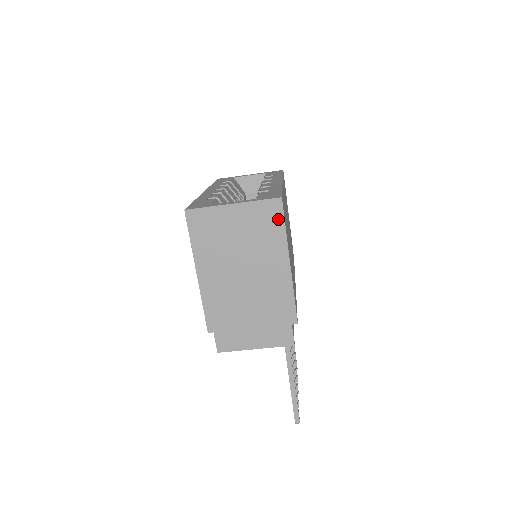
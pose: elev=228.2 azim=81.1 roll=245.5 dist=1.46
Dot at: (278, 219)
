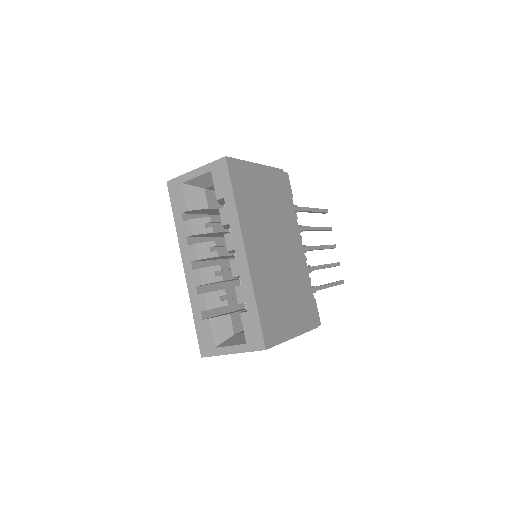
Dot at: occluded
